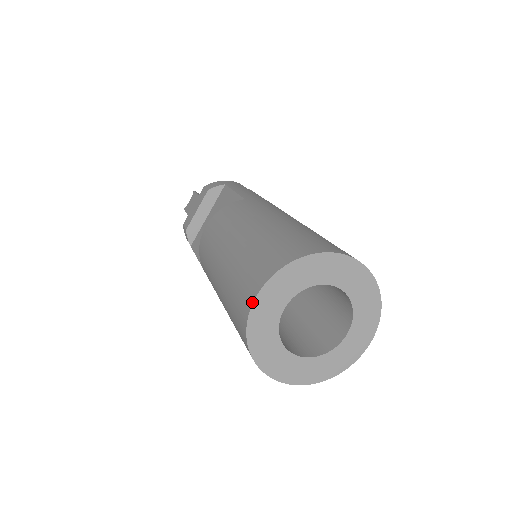
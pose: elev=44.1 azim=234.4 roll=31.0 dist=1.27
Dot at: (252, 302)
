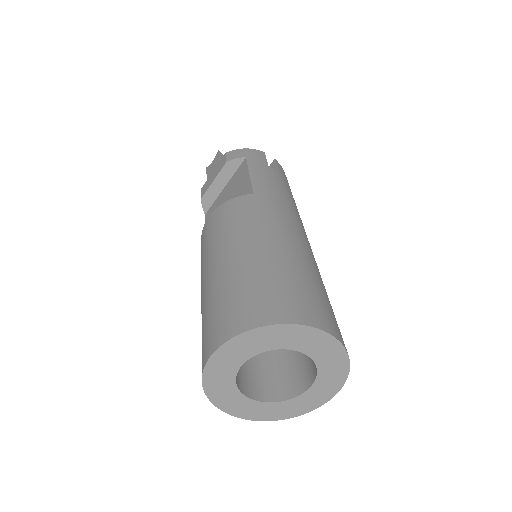
Dot at: (208, 357)
